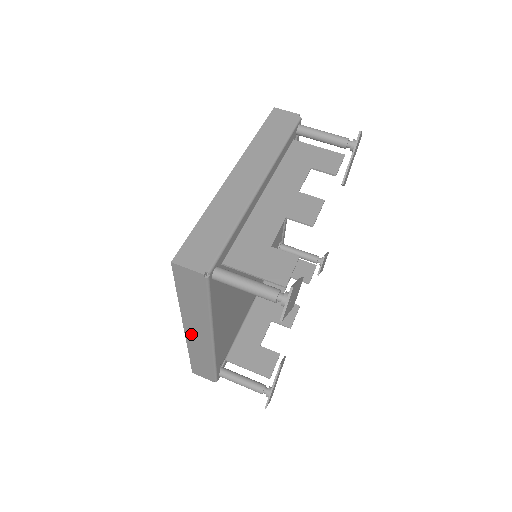
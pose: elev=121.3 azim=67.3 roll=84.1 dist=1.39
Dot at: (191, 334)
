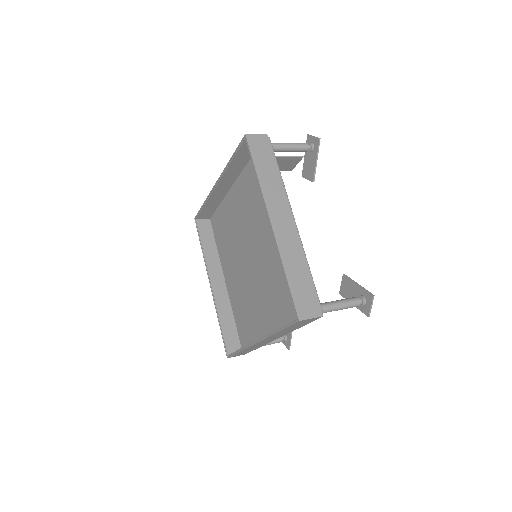
Dot at: (277, 225)
